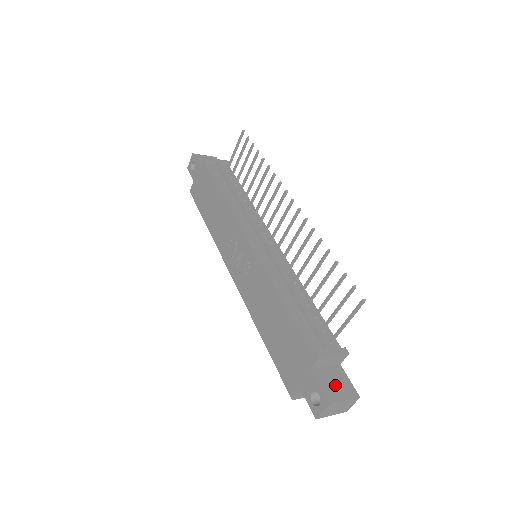
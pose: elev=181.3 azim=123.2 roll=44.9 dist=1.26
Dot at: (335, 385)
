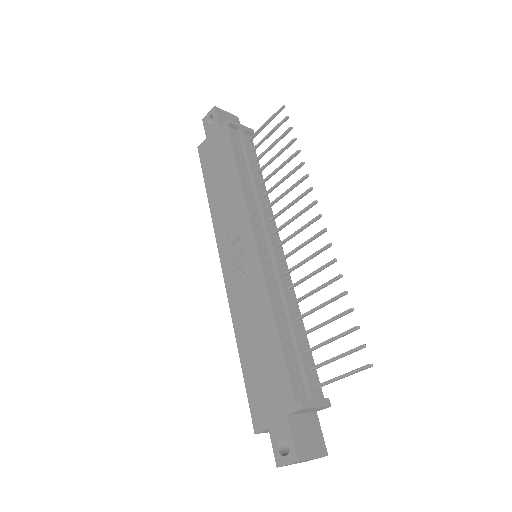
Dot at: (308, 438)
